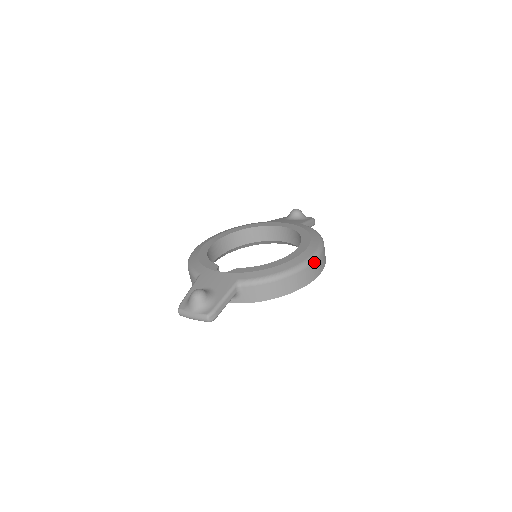
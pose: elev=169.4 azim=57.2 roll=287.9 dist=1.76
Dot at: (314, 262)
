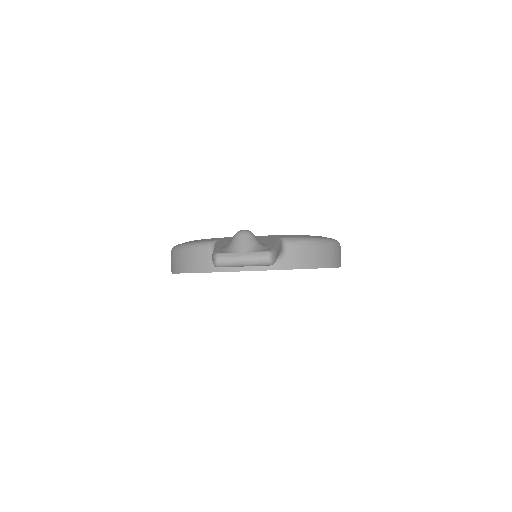
Dot at: (340, 246)
